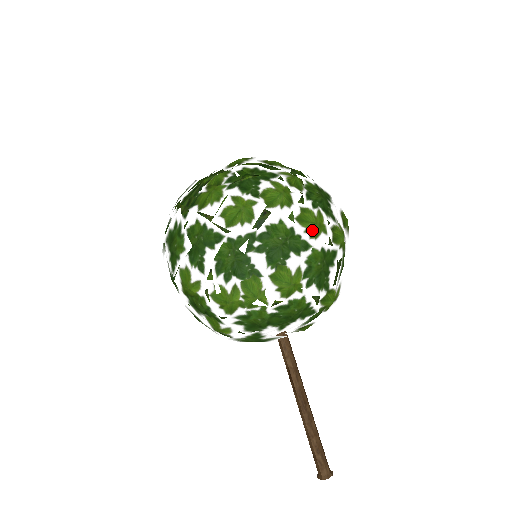
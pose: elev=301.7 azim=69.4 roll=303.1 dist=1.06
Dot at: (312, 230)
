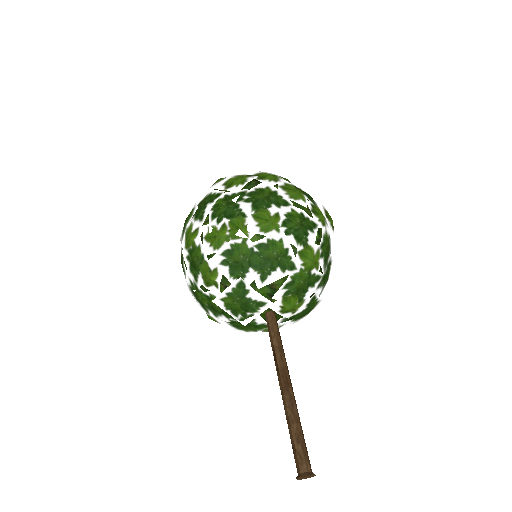
Dot at: (292, 194)
